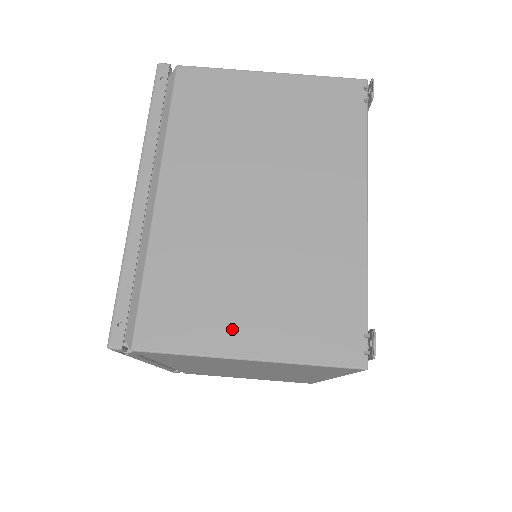
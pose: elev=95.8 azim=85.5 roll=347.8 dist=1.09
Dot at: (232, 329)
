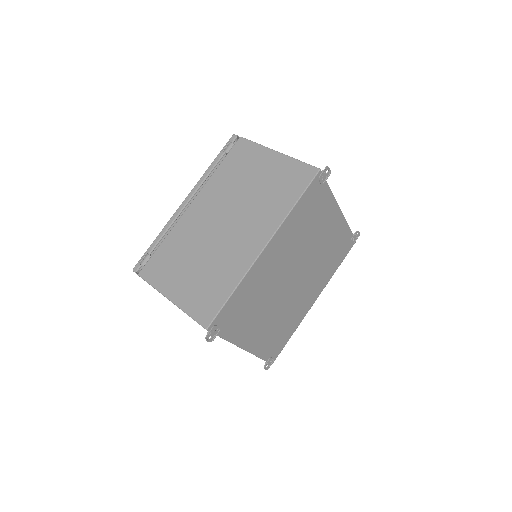
Dot at: occluded
